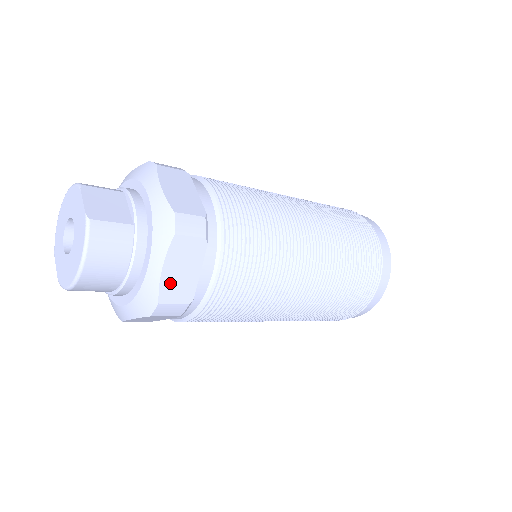
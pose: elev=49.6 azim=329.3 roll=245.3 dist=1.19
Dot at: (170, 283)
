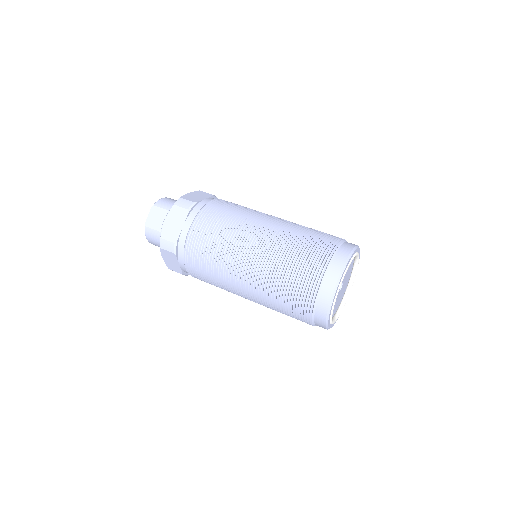
Dot at: (169, 264)
